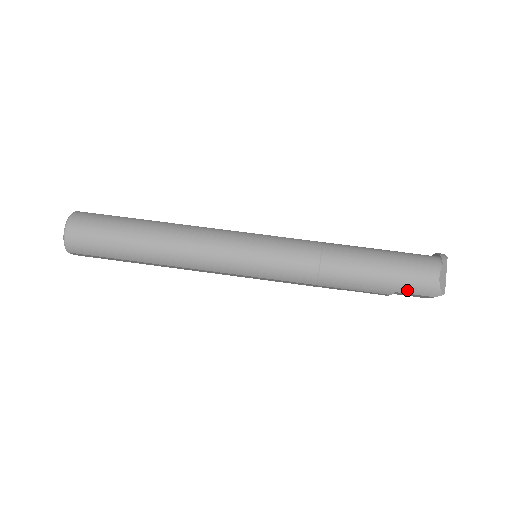
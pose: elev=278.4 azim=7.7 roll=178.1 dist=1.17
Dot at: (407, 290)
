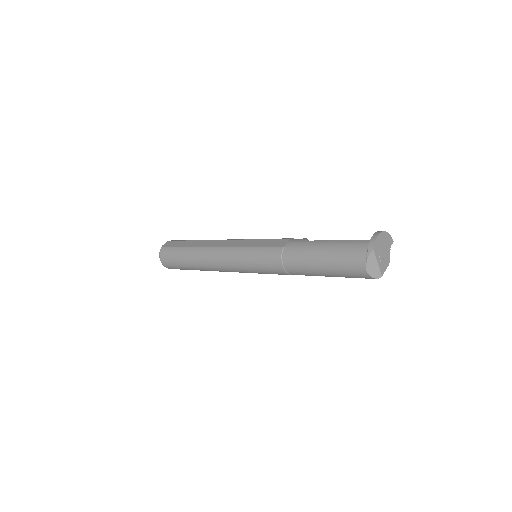
Dot at: (351, 277)
